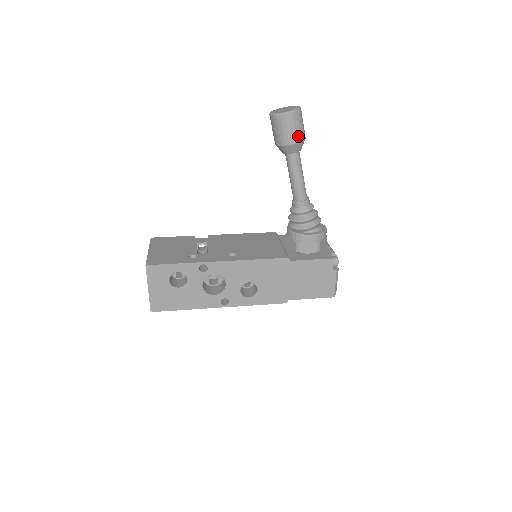
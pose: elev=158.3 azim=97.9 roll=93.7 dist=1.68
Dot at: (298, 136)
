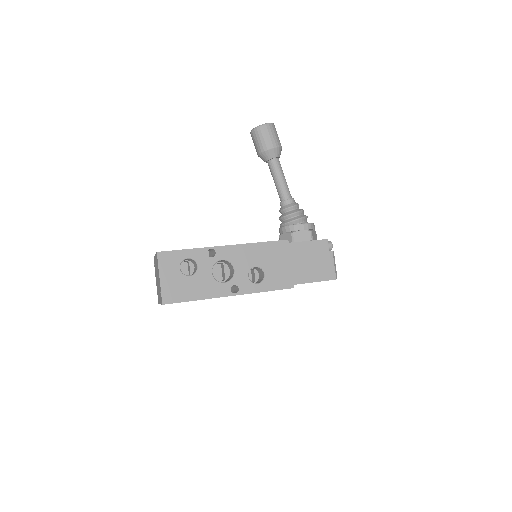
Dot at: (276, 142)
